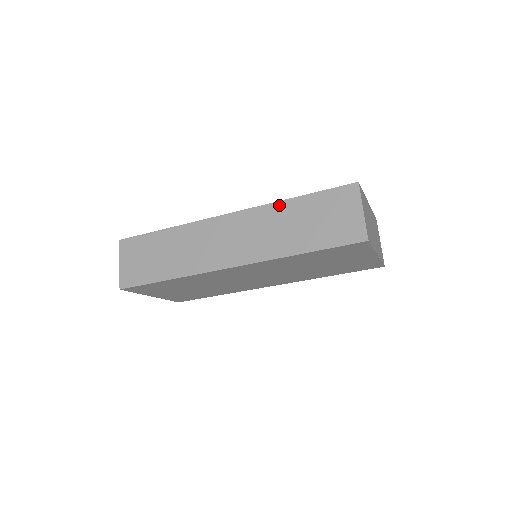
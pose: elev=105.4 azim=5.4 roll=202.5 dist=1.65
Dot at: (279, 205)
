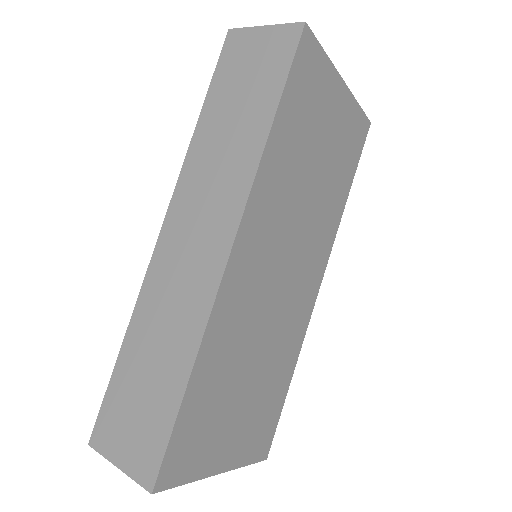
Dot at: (194, 144)
